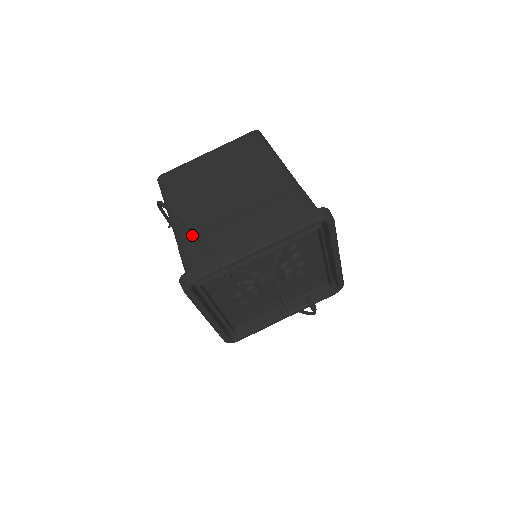
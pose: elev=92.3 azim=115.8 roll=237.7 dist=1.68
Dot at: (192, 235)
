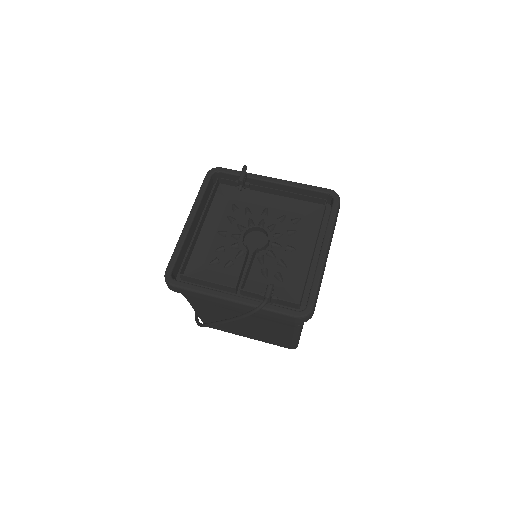
Dot at: occluded
